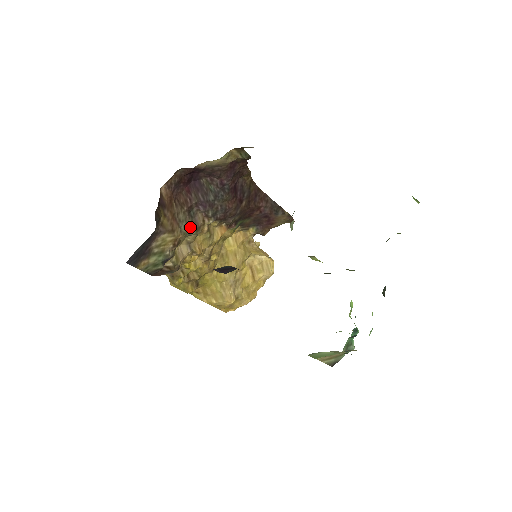
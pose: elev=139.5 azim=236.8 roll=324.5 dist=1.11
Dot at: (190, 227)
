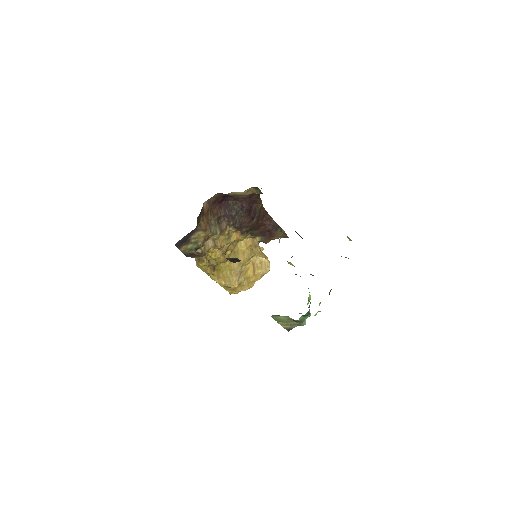
Dot at: (217, 230)
